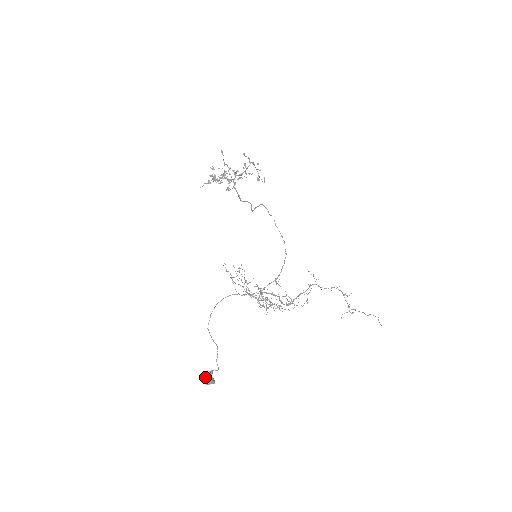
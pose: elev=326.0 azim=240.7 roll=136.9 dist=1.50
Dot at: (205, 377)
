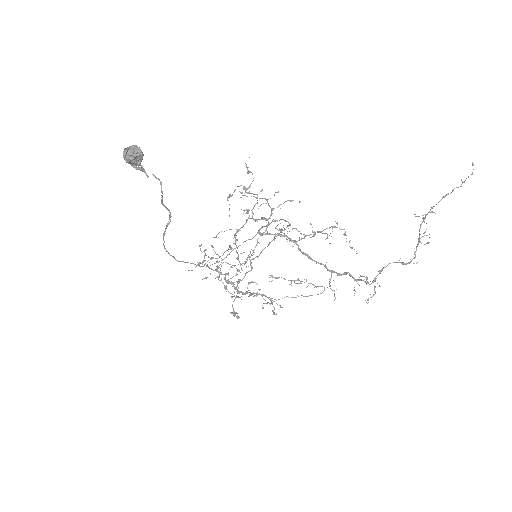
Dot at: (125, 155)
